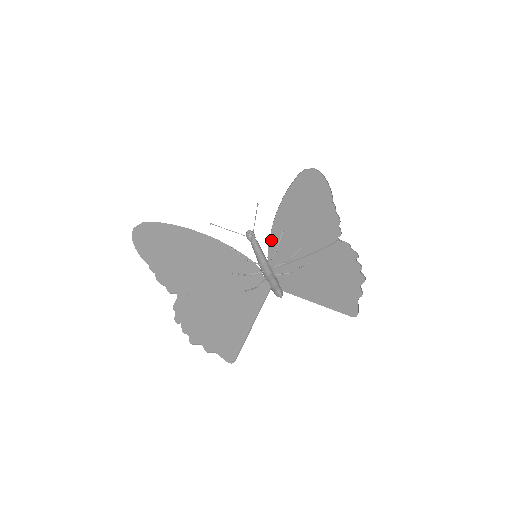
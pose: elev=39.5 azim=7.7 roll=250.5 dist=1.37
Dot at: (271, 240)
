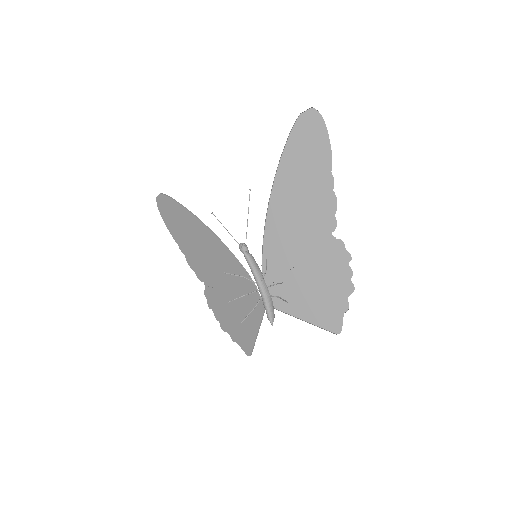
Dot at: (264, 246)
